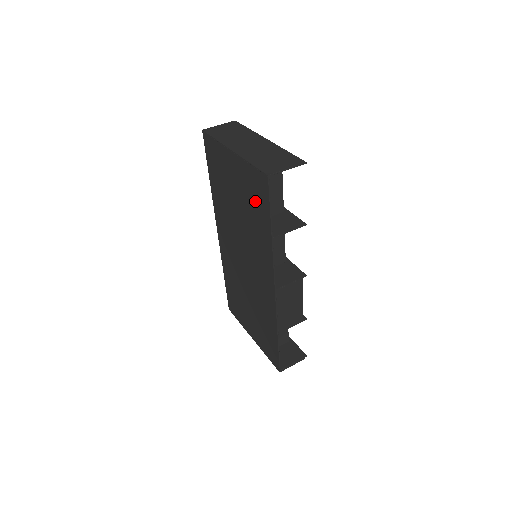
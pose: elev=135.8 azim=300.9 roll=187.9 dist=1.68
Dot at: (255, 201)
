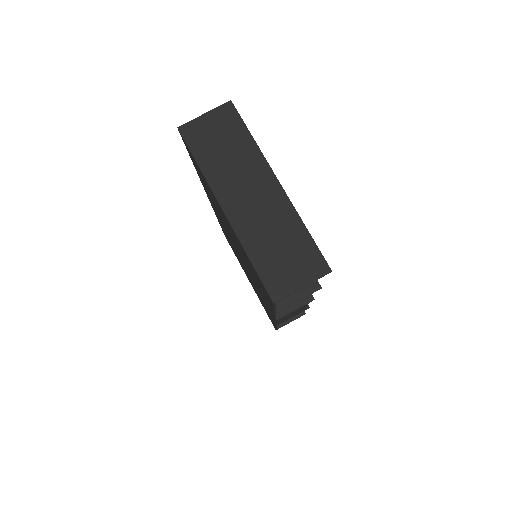
Dot at: (255, 276)
